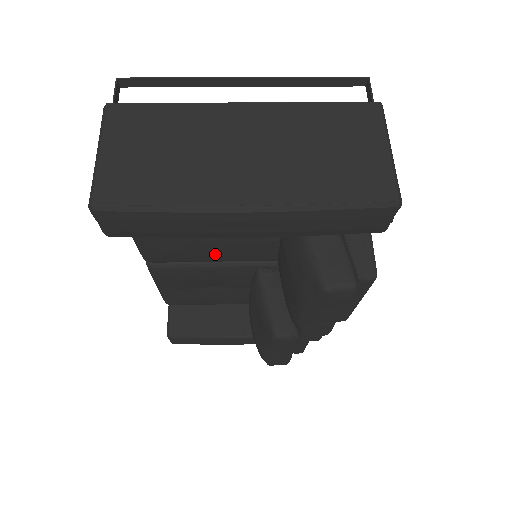
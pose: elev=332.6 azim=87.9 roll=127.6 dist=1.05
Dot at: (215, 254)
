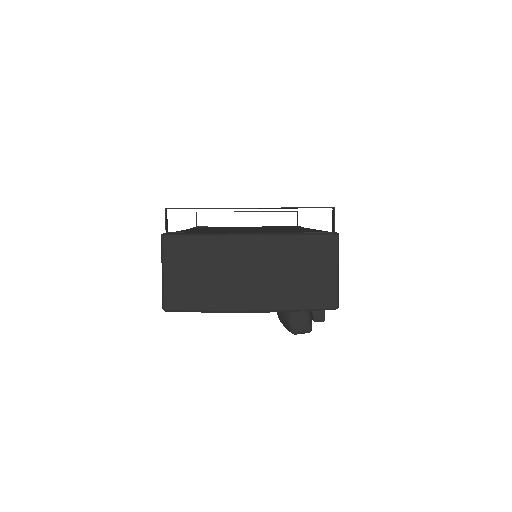
Dot at: occluded
